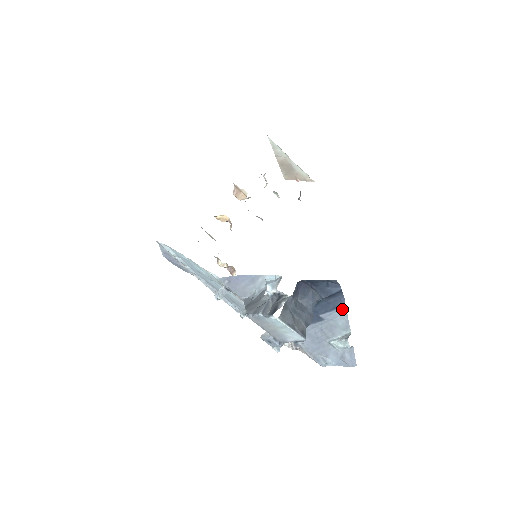
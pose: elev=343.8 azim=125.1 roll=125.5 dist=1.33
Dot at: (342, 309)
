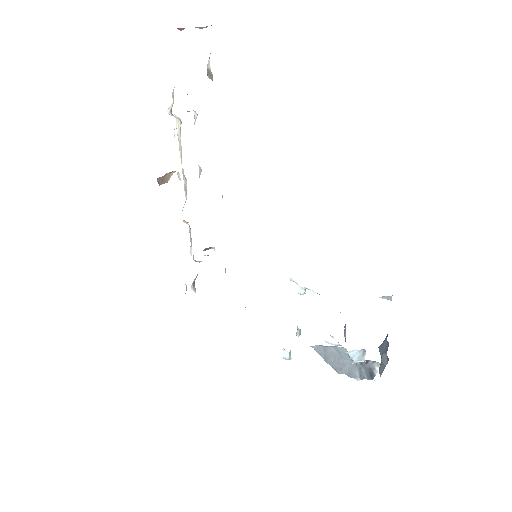
Dot at: occluded
